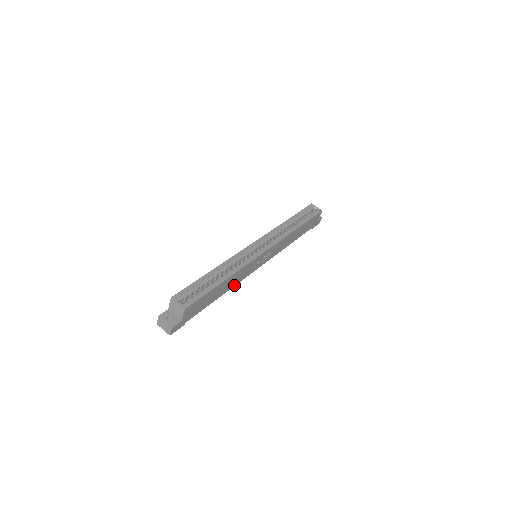
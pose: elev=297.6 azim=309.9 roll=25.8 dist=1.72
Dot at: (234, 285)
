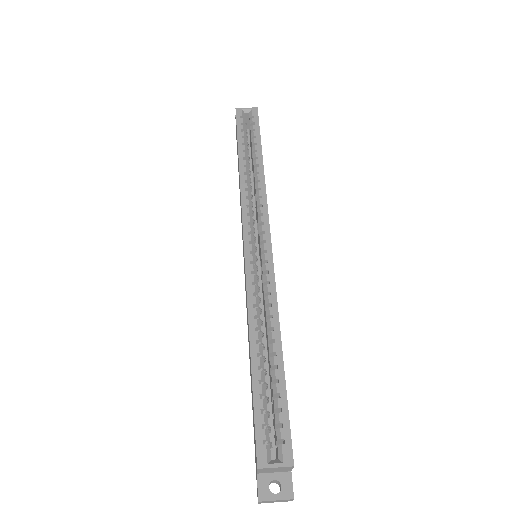
Dot at: occluded
